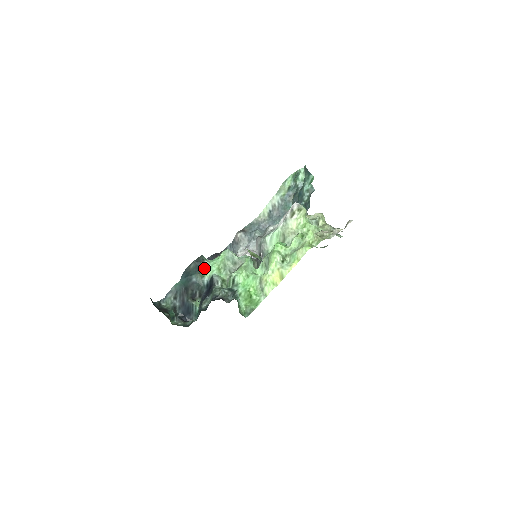
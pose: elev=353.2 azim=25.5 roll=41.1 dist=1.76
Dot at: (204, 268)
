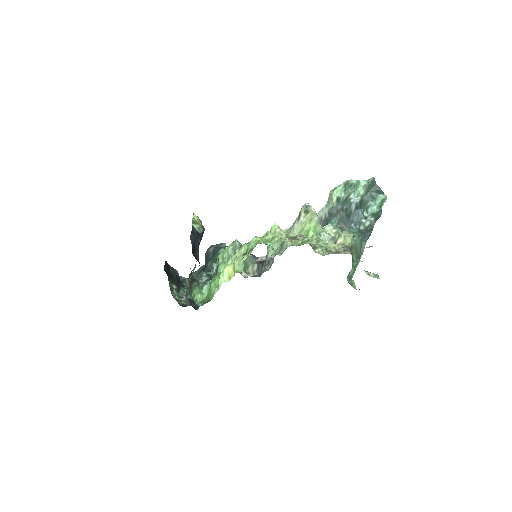
Dot at: (218, 255)
